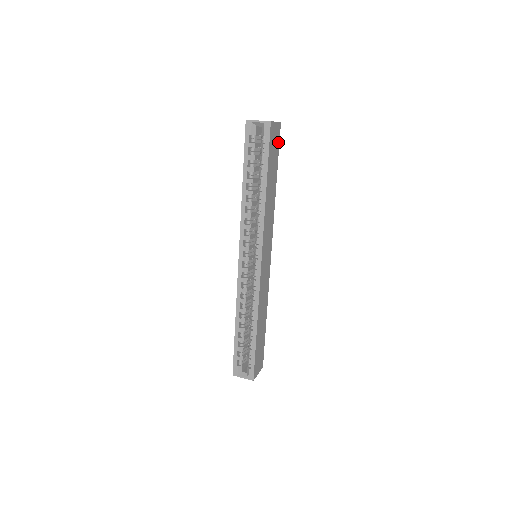
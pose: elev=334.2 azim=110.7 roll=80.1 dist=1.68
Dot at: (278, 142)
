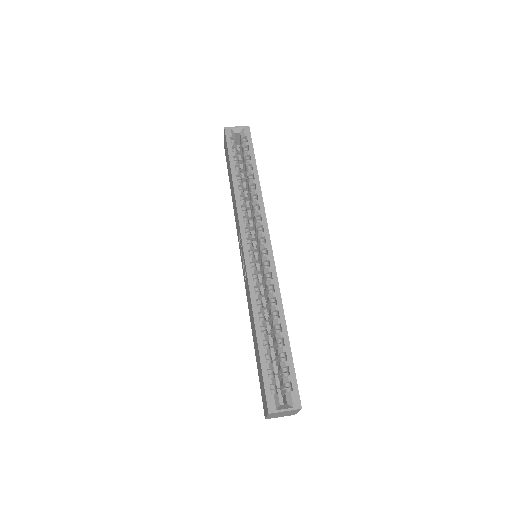
Dot at: occluded
